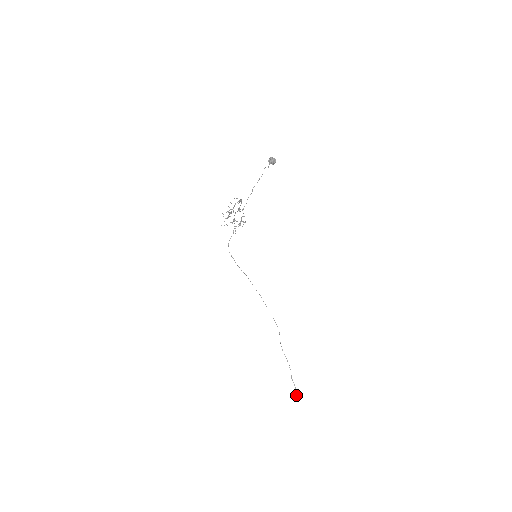
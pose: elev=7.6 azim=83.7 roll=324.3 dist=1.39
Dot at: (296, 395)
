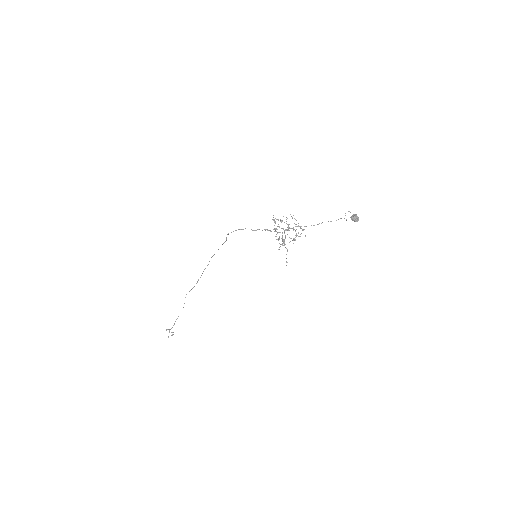
Dot at: occluded
